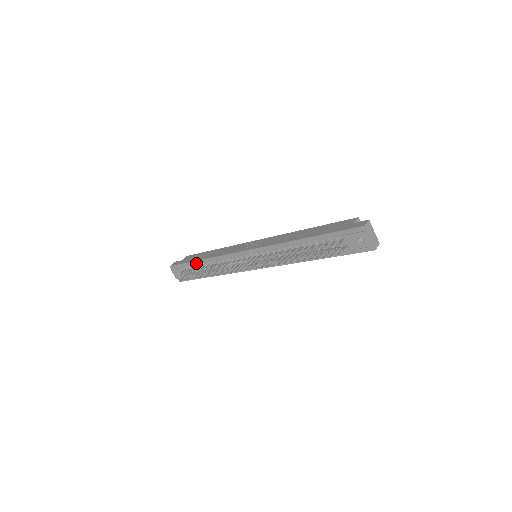
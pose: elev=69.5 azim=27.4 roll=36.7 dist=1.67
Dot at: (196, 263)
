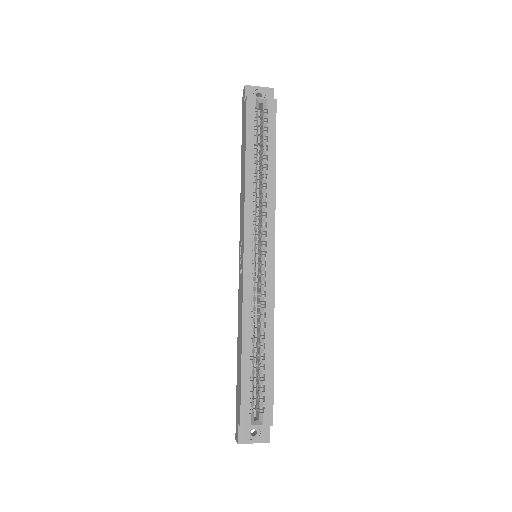
Dot at: occluded
